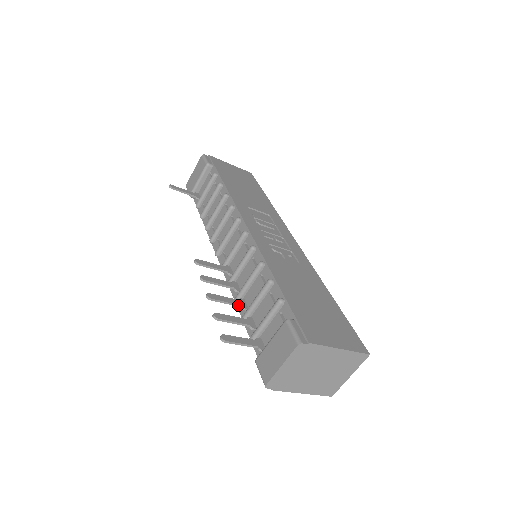
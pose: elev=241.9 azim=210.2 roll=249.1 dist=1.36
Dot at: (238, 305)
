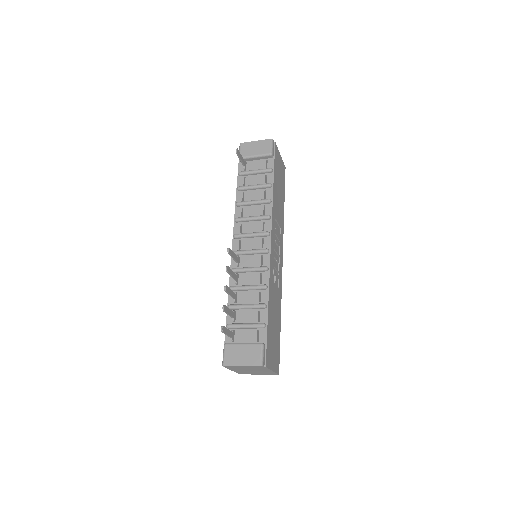
Dot at: (234, 298)
